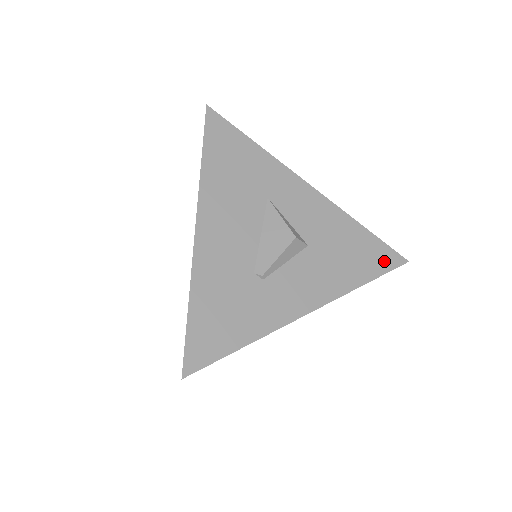
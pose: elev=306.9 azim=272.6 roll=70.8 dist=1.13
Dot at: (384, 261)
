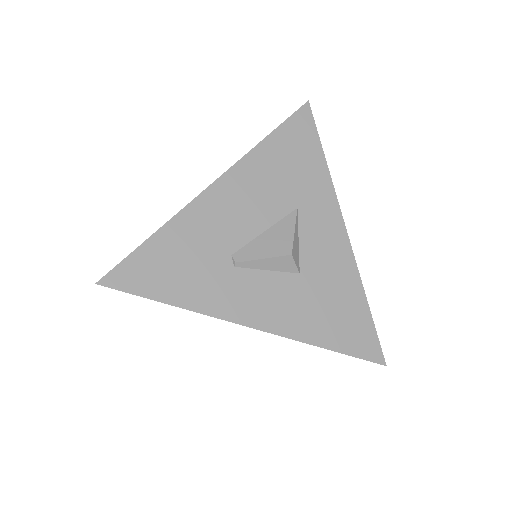
Dot at: (361, 345)
